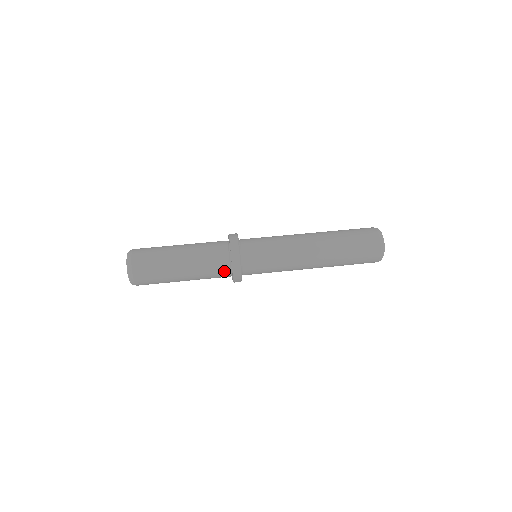
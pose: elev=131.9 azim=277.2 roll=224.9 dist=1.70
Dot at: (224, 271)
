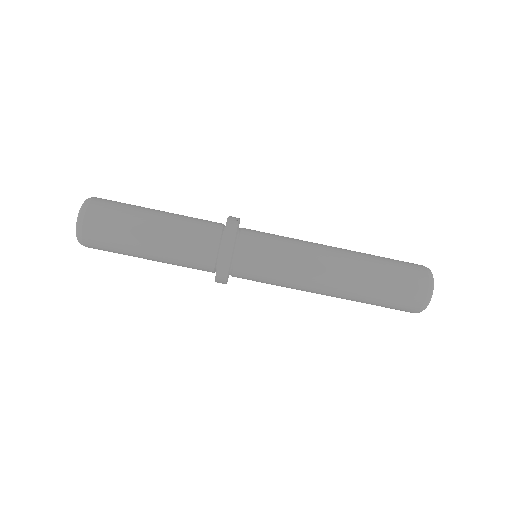
Dot at: (206, 269)
